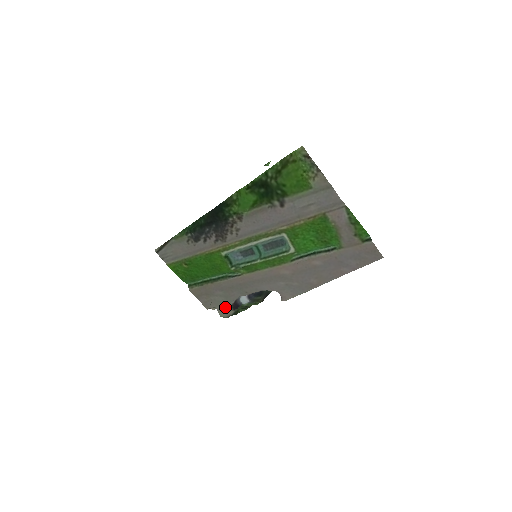
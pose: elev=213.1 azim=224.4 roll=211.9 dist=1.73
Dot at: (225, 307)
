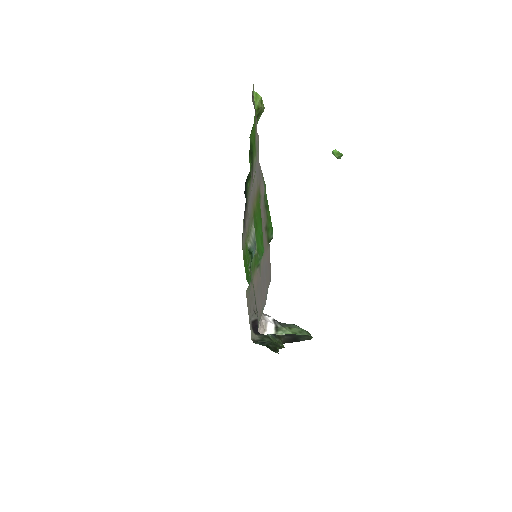
Dot at: occluded
